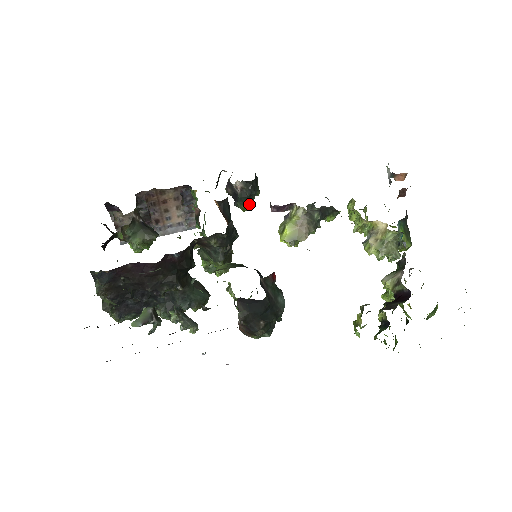
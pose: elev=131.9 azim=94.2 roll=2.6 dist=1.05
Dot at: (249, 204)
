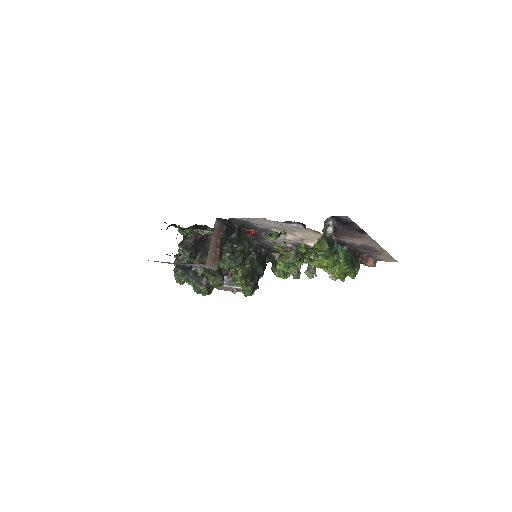
Dot at: (279, 271)
